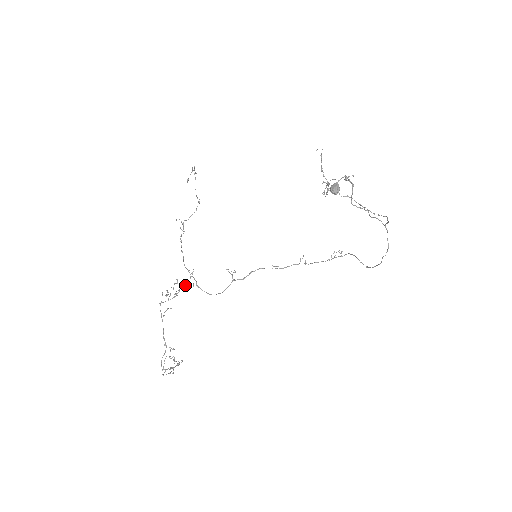
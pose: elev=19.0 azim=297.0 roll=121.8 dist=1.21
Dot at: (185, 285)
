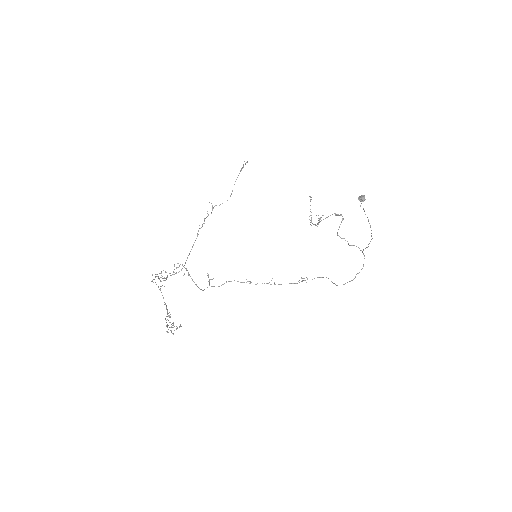
Dot at: occluded
